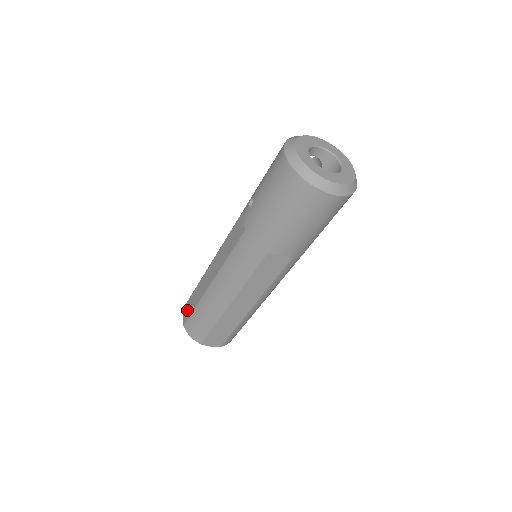
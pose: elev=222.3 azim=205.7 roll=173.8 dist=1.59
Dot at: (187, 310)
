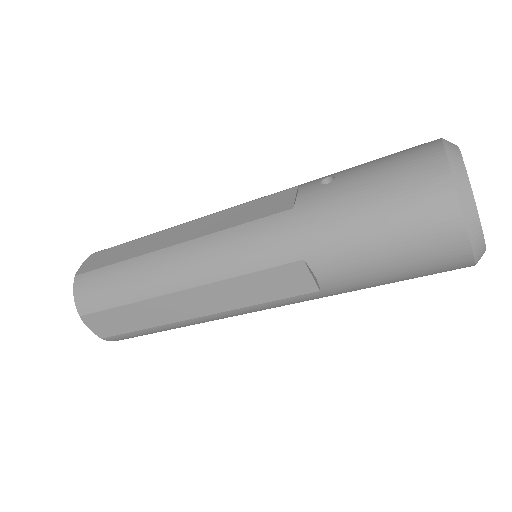
Dot at: (97, 259)
